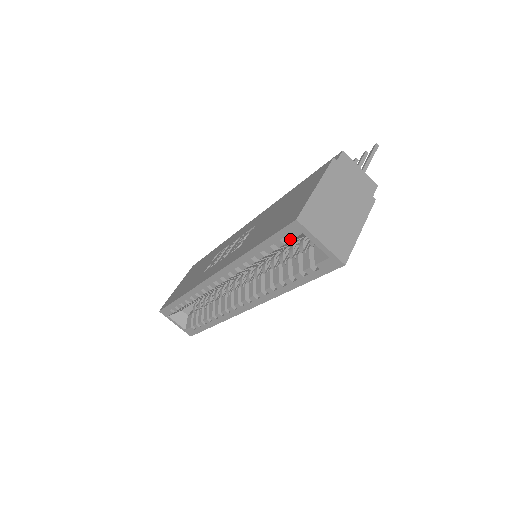
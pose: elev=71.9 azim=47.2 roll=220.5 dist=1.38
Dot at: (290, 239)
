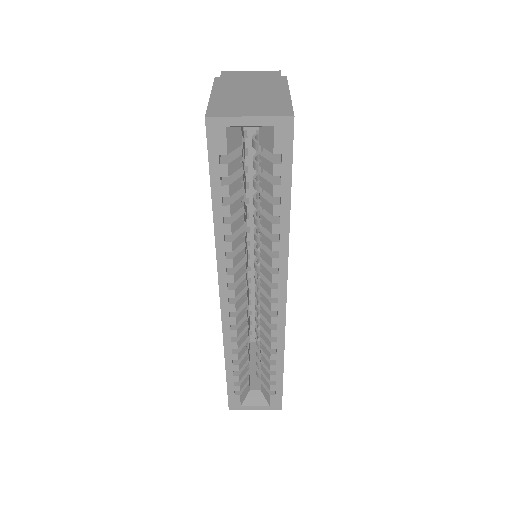
Dot at: (225, 150)
